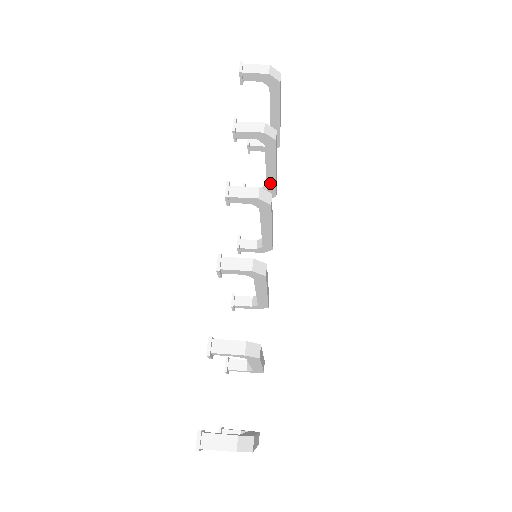
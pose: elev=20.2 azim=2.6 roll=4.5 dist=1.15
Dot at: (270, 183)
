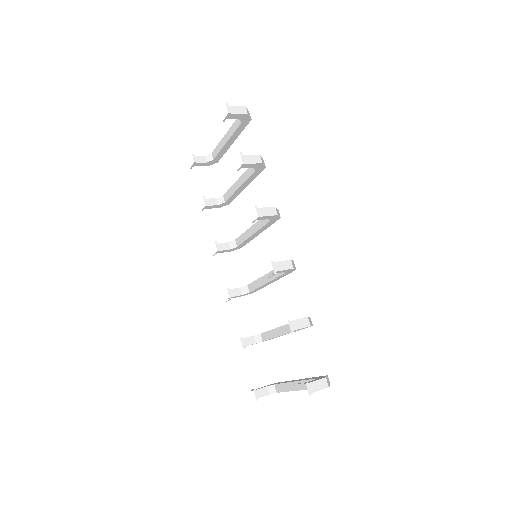
Dot at: (234, 196)
